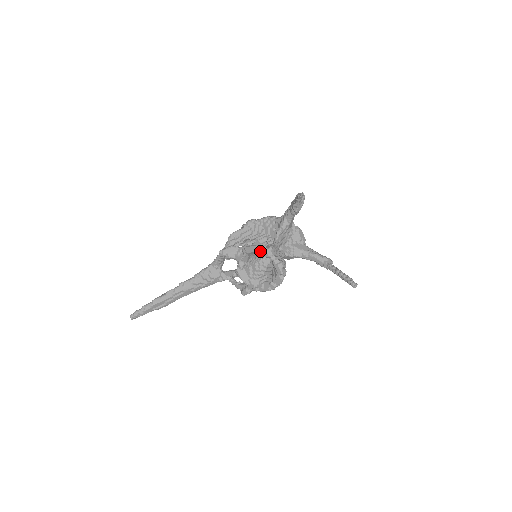
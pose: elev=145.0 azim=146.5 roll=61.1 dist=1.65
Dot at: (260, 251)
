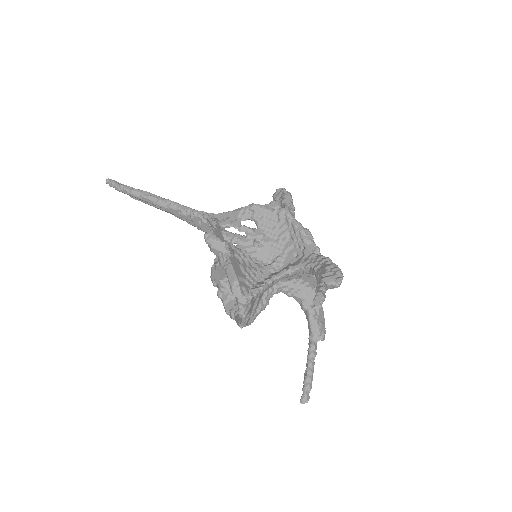
Dot at: (233, 292)
